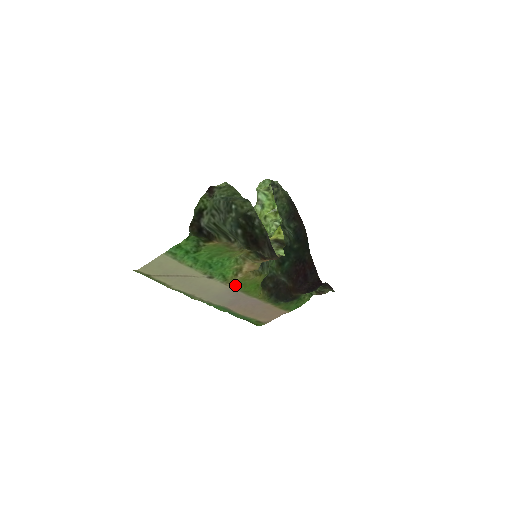
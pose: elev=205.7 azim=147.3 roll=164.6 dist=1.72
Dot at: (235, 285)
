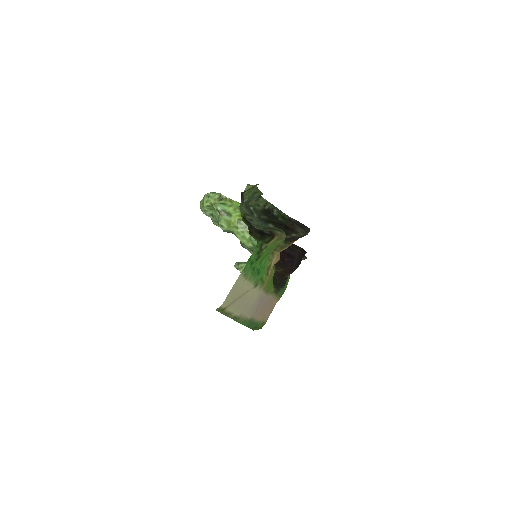
Dot at: (265, 286)
